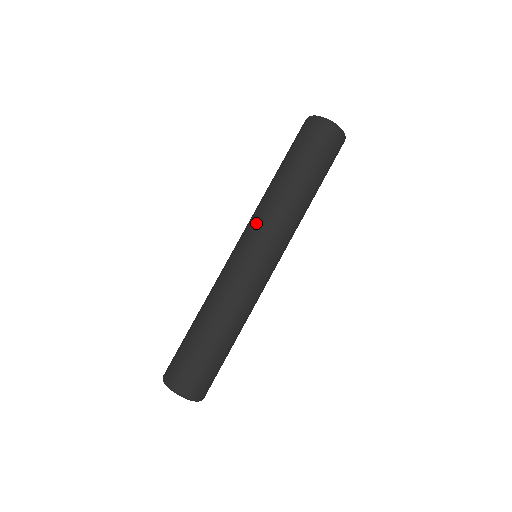
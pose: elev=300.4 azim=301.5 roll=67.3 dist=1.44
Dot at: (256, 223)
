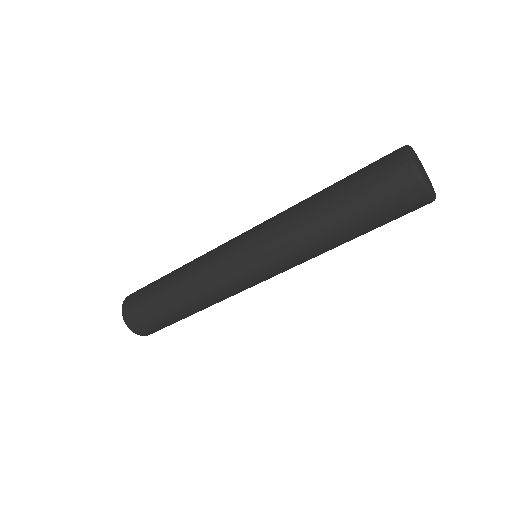
Dot at: (265, 225)
